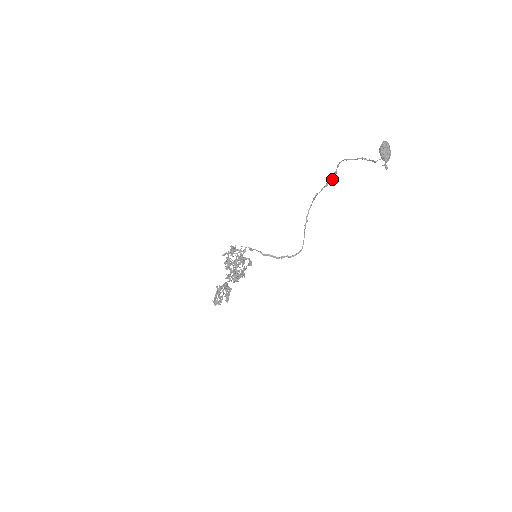
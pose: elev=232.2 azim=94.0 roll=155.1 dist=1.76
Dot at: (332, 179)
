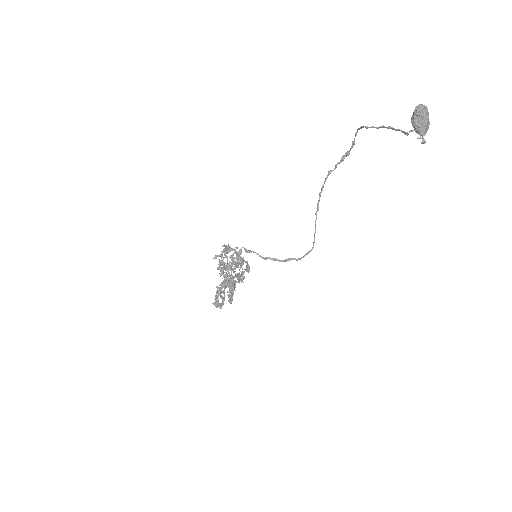
Dot at: (349, 151)
